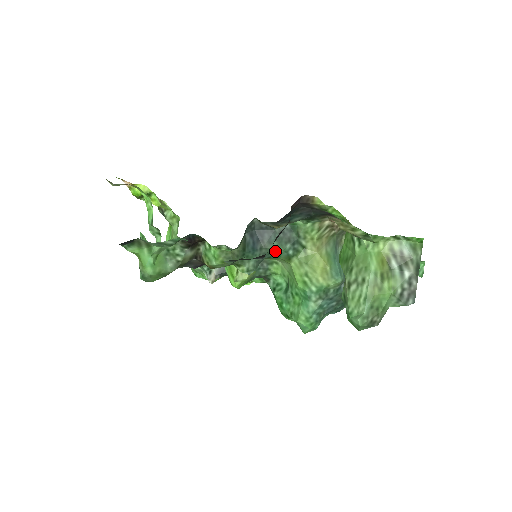
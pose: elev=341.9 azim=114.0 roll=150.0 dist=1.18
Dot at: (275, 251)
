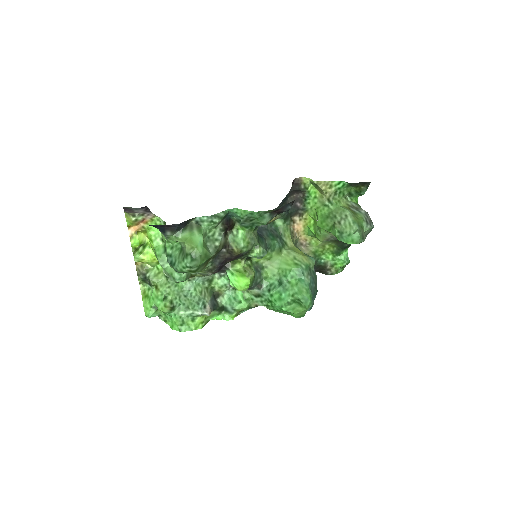
Dot at: (272, 242)
